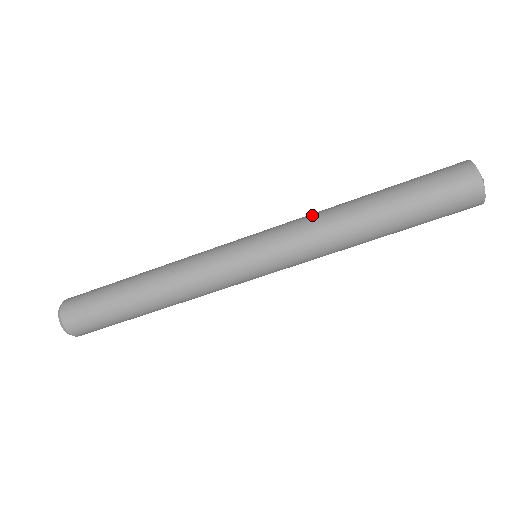
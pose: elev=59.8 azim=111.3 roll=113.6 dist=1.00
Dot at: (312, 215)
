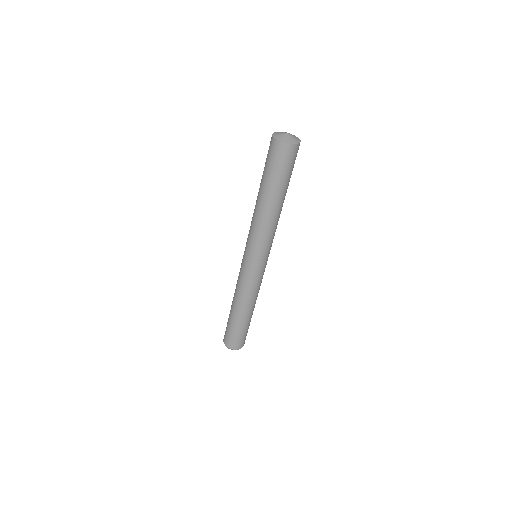
Dot at: occluded
